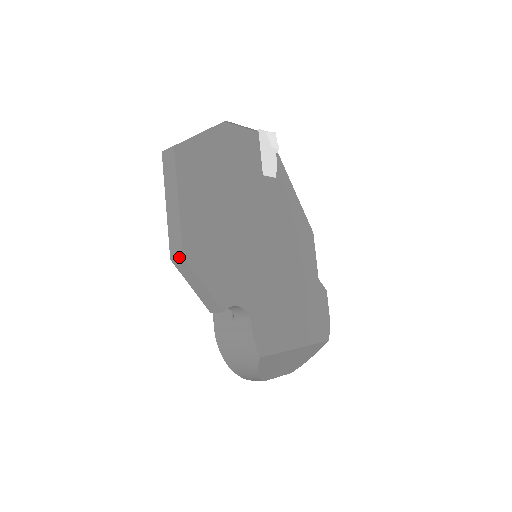
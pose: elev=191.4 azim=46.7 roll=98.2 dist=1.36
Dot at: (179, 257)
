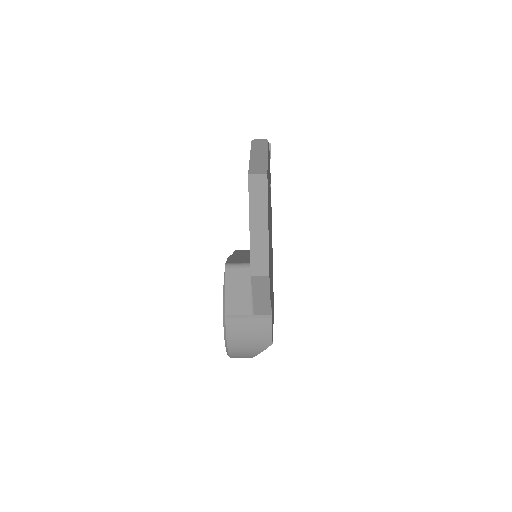
Dot at: (264, 275)
